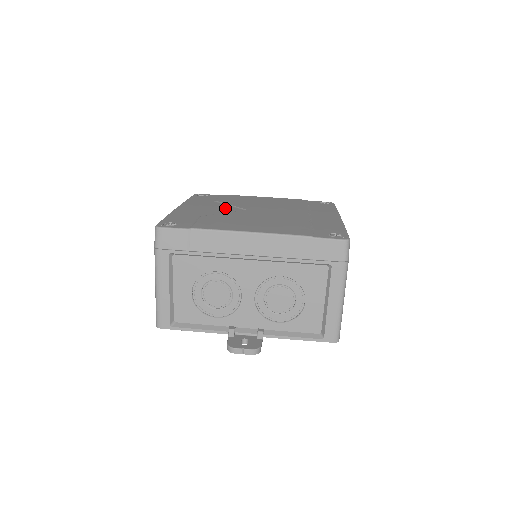
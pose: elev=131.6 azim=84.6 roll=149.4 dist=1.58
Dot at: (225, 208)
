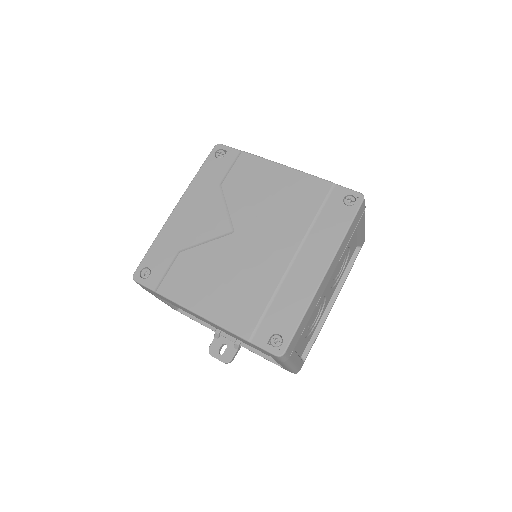
Dot at: (216, 221)
